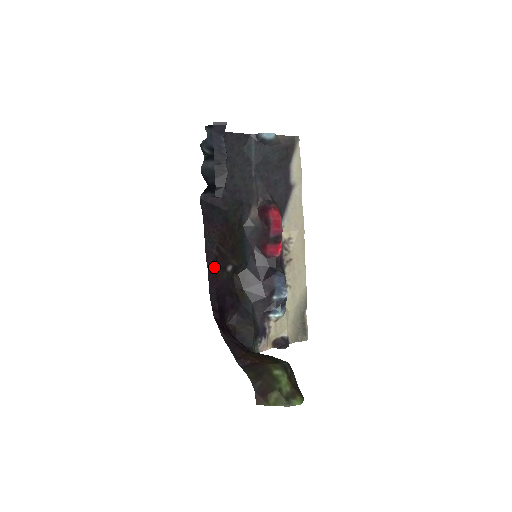
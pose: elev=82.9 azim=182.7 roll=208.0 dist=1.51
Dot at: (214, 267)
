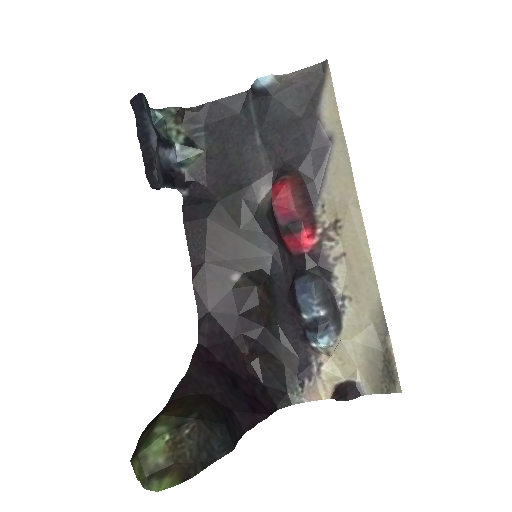
Dot at: (203, 277)
